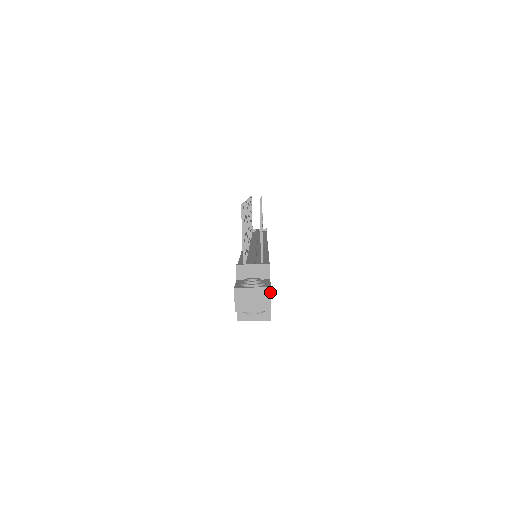
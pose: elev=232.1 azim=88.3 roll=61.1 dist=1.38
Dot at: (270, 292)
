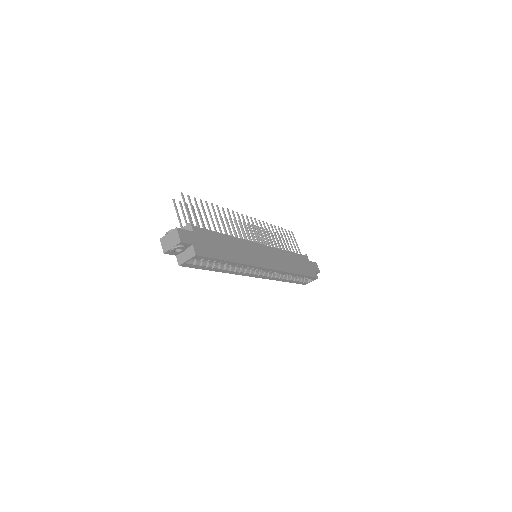
Dot at: (177, 231)
